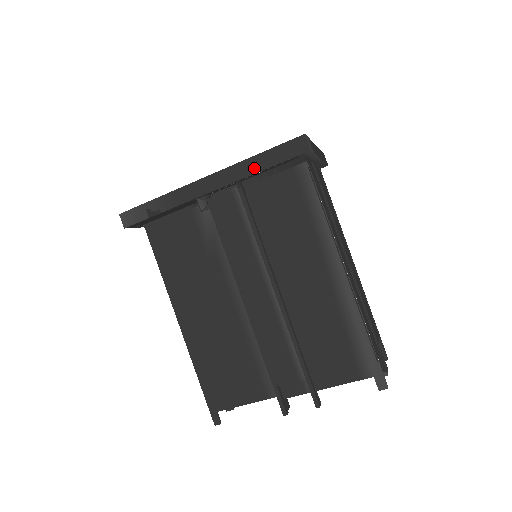
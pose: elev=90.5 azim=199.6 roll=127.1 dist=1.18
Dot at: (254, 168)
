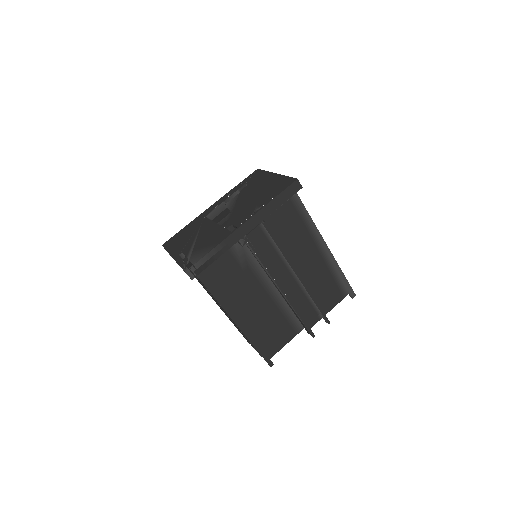
Dot at: (273, 208)
